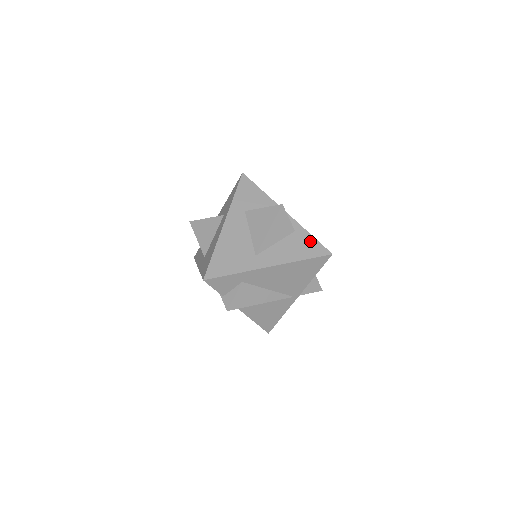
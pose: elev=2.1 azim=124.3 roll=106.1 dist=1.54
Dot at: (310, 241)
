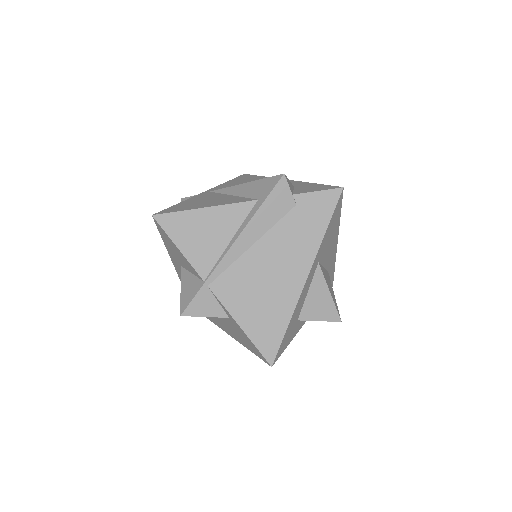
Dot at: (246, 338)
